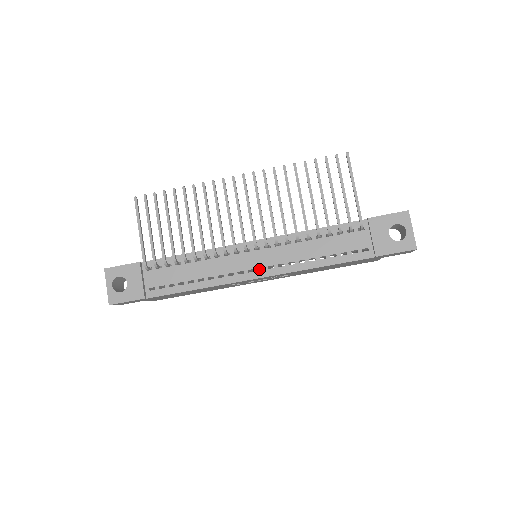
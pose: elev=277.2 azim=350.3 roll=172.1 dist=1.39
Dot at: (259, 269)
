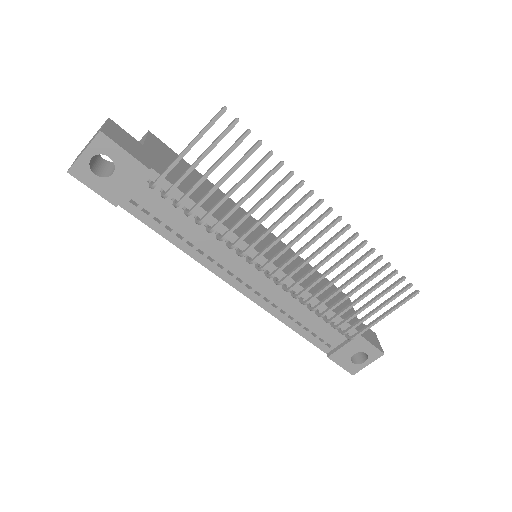
Dot at: occluded
